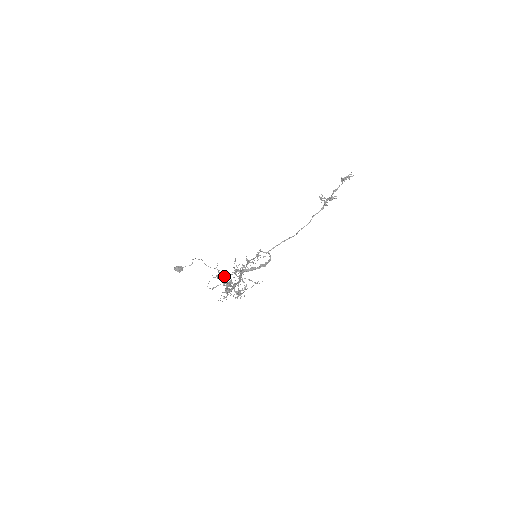
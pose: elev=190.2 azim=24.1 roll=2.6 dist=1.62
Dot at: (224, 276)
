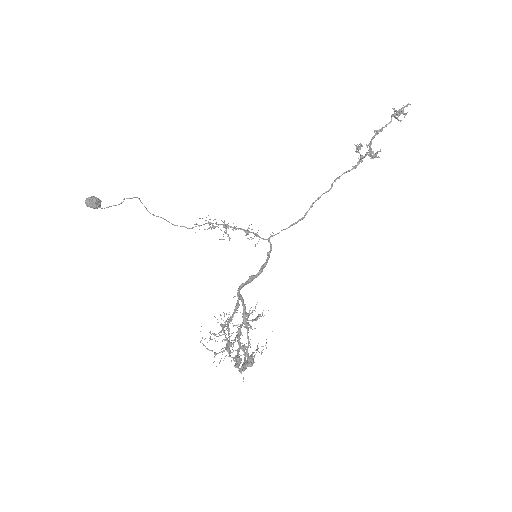
Dot at: (225, 325)
